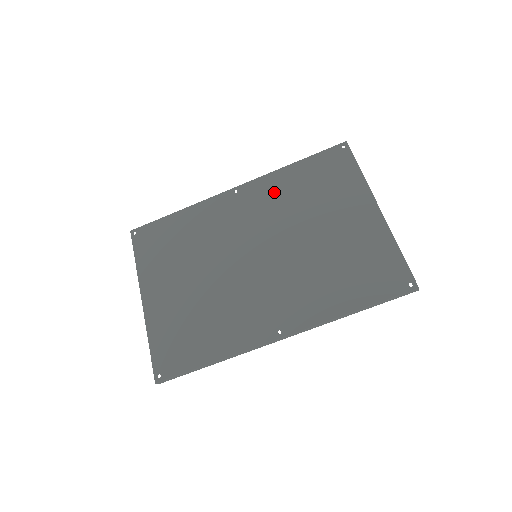
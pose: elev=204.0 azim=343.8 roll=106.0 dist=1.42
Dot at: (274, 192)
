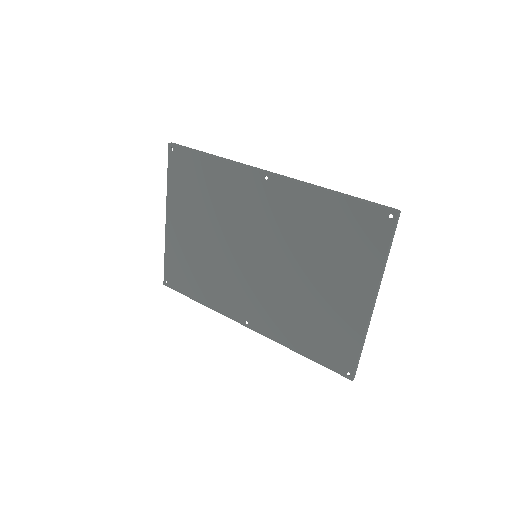
Dot at: (298, 210)
